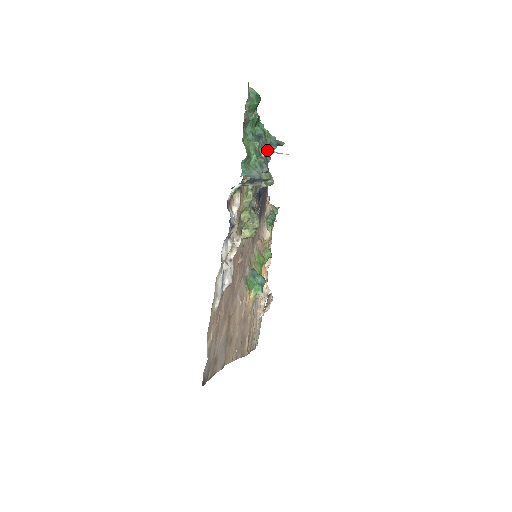
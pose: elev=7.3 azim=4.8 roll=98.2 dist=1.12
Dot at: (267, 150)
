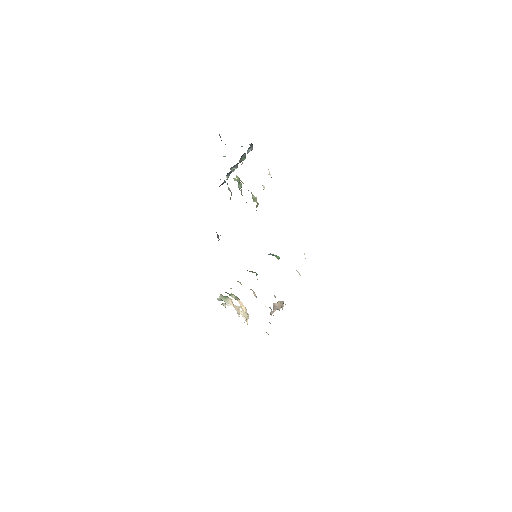
Dot at: occluded
